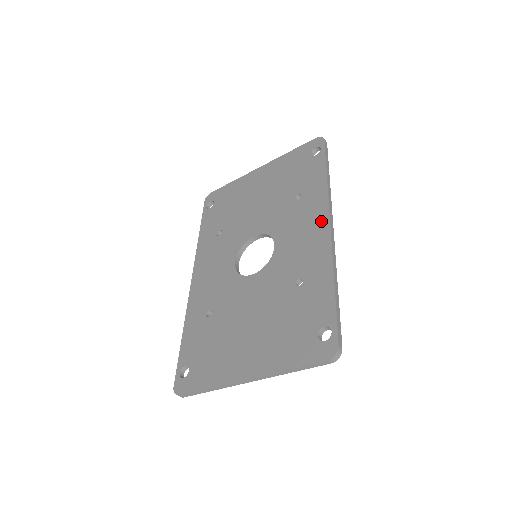
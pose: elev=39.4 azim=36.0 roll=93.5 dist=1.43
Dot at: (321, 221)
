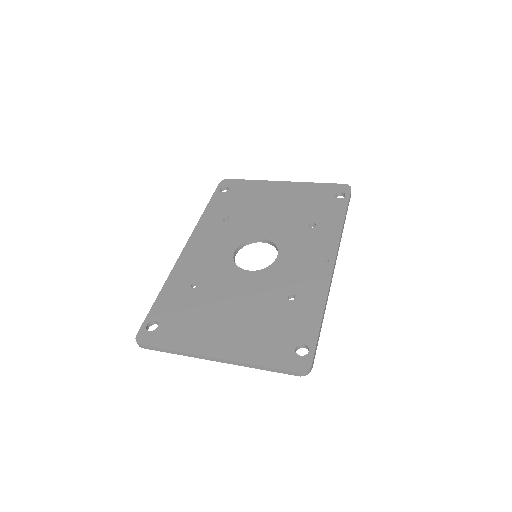
Dot at: (328, 256)
